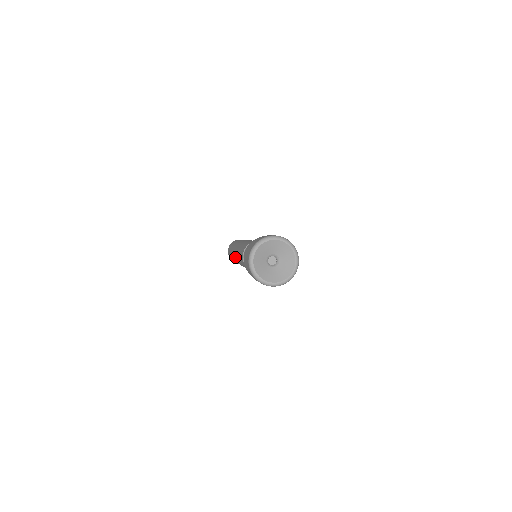
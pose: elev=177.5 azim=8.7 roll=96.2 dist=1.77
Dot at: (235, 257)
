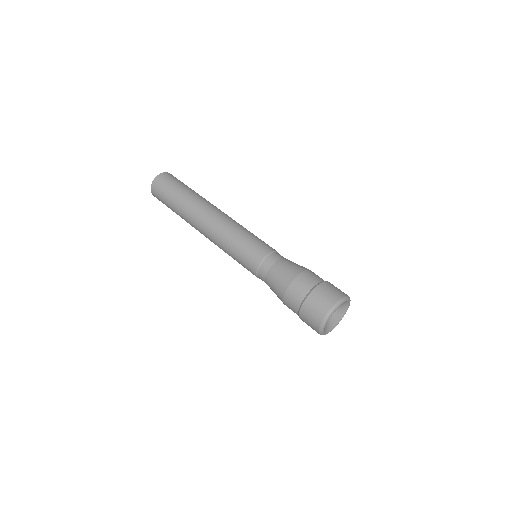
Dot at: (207, 225)
